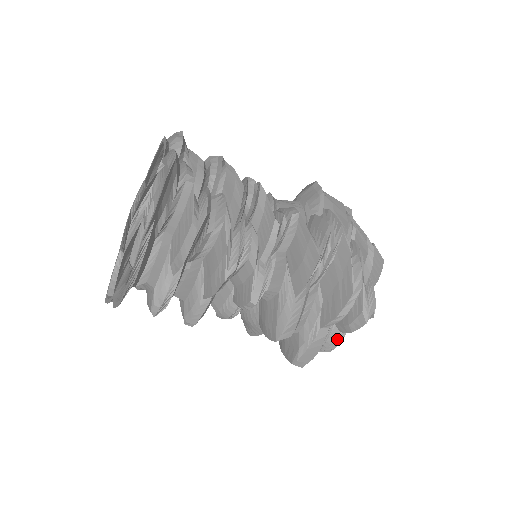
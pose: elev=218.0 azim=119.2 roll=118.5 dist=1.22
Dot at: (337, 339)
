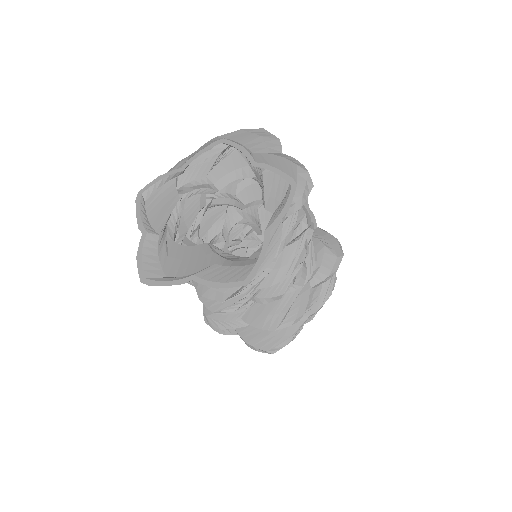
Dot at: occluded
